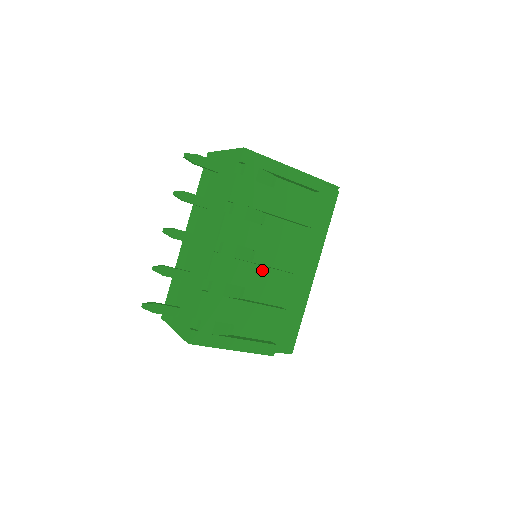
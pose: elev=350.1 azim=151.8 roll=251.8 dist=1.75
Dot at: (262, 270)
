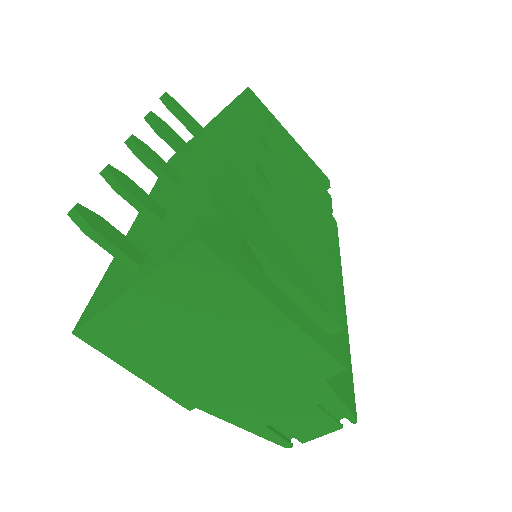
Dot at: (293, 216)
